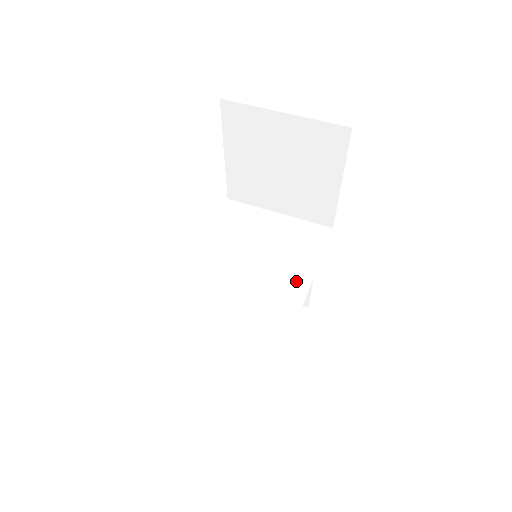
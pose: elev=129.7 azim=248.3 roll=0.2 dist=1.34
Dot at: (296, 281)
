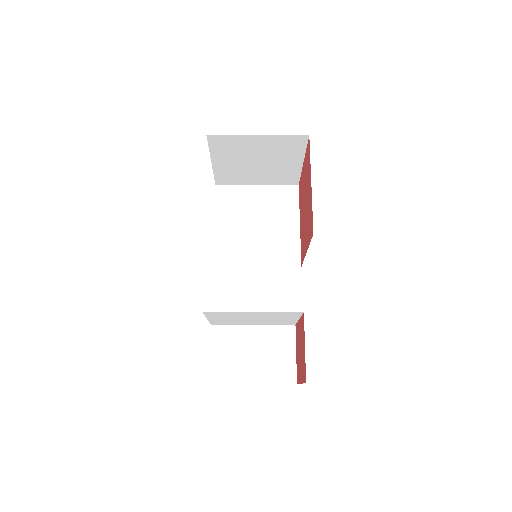
Dot at: occluded
